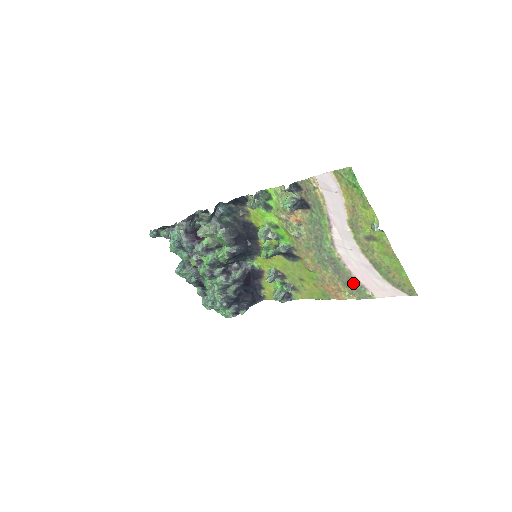
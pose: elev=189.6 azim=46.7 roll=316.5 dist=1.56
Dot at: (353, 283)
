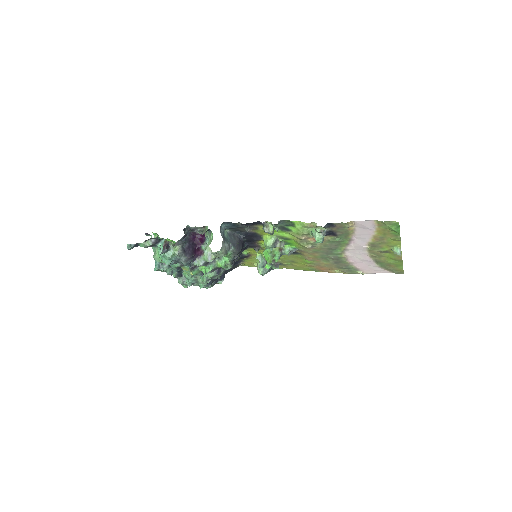
Dot at: (348, 268)
